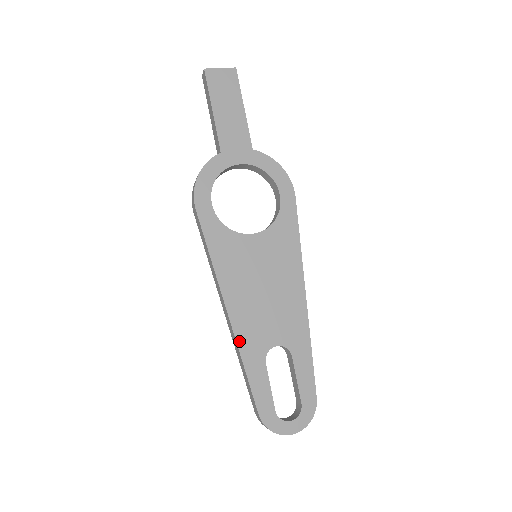
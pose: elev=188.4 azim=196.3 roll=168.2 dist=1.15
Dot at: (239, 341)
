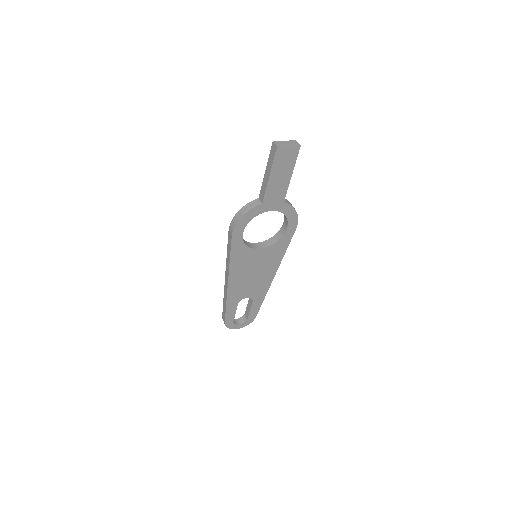
Dot at: (228, 296)
